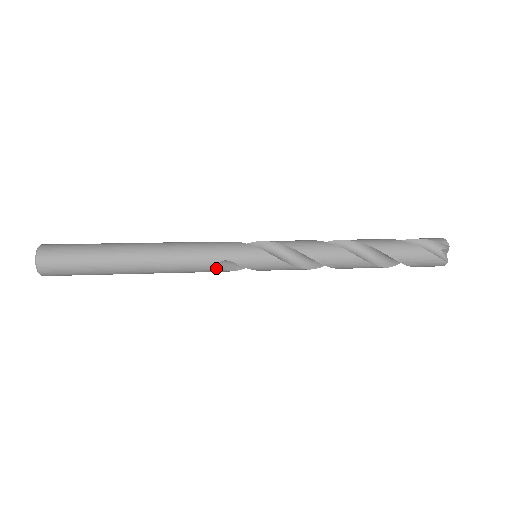
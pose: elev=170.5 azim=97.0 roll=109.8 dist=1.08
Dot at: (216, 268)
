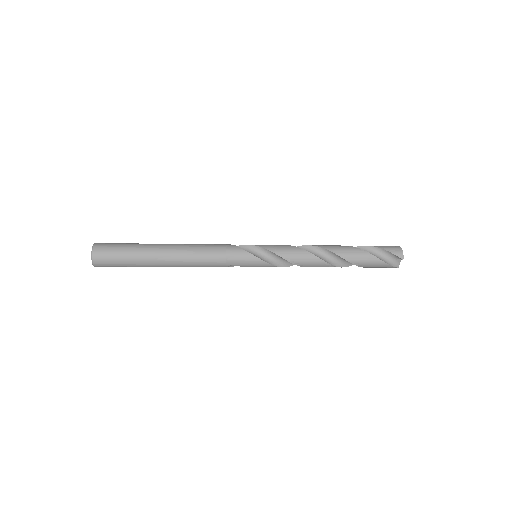
Dot at: occluded
